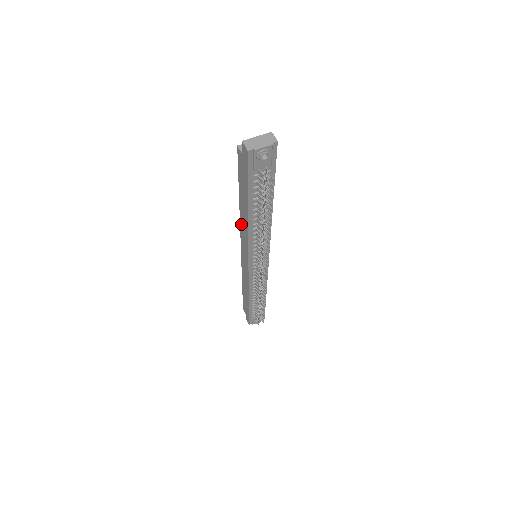
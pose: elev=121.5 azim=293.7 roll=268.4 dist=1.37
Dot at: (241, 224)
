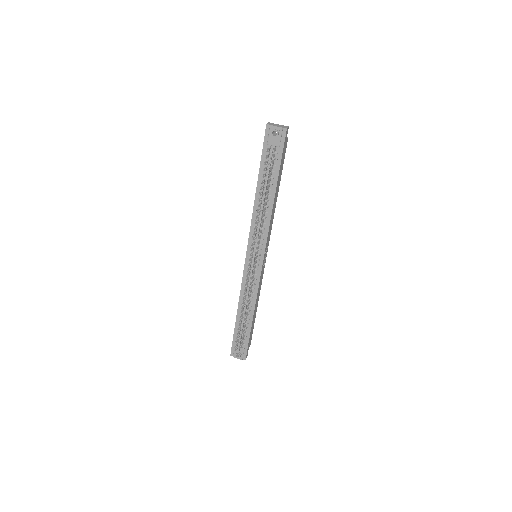
Dot at: occluded
